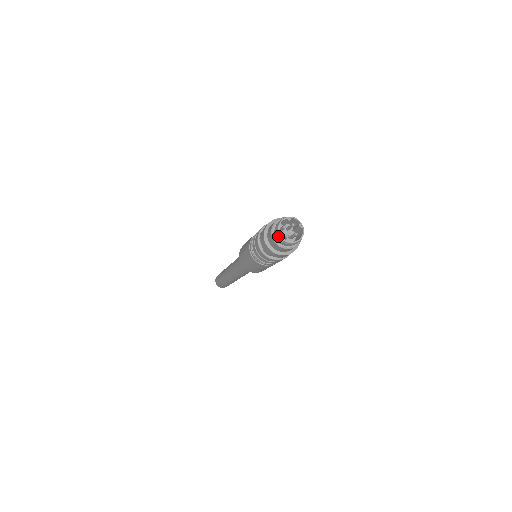
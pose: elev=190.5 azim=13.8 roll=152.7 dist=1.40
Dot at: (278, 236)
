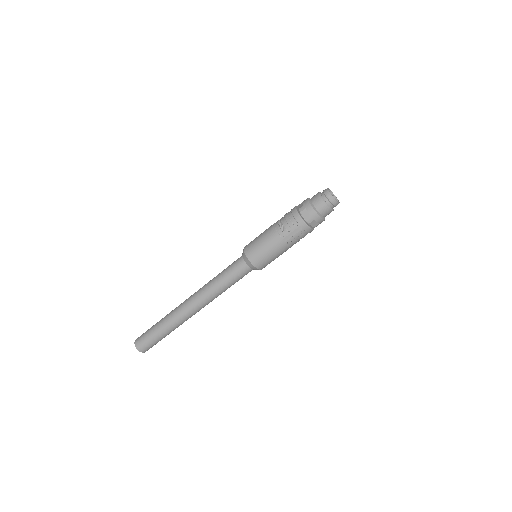
Dot at: (326, 190)
